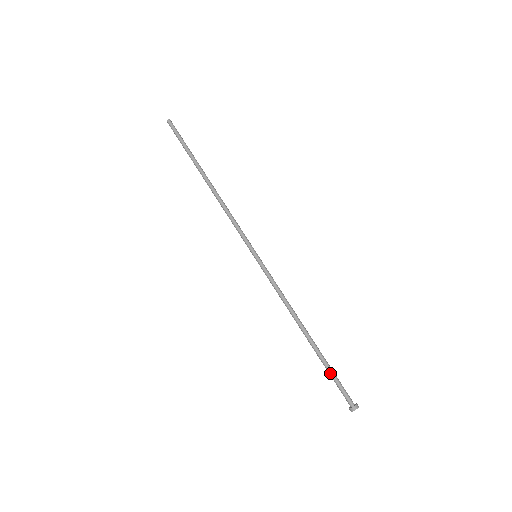
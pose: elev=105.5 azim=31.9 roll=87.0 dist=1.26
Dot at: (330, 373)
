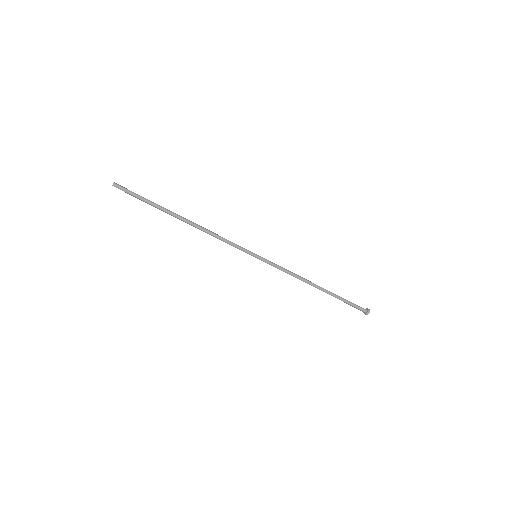
Dot at: occluded
